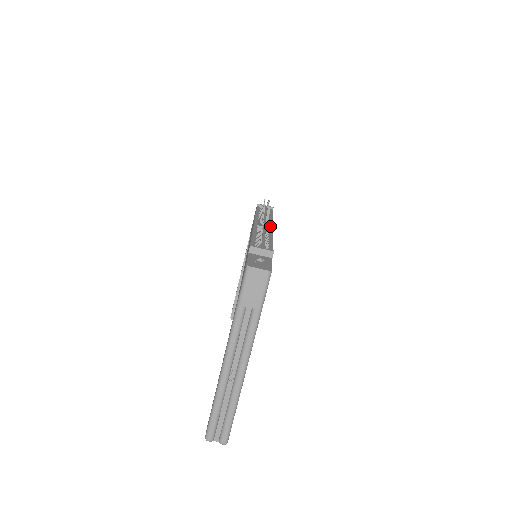
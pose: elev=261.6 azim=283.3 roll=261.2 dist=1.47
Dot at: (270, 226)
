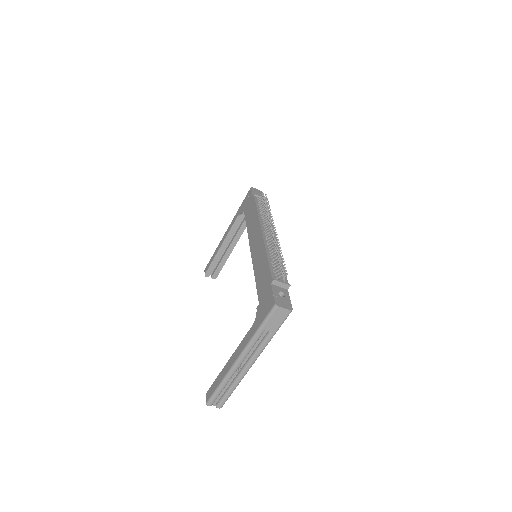
Dot at: occluded
